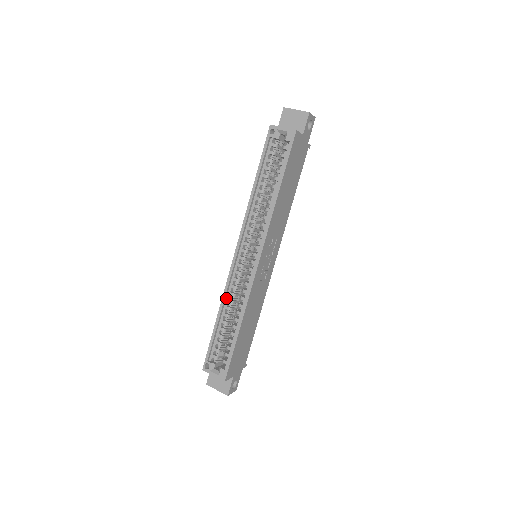
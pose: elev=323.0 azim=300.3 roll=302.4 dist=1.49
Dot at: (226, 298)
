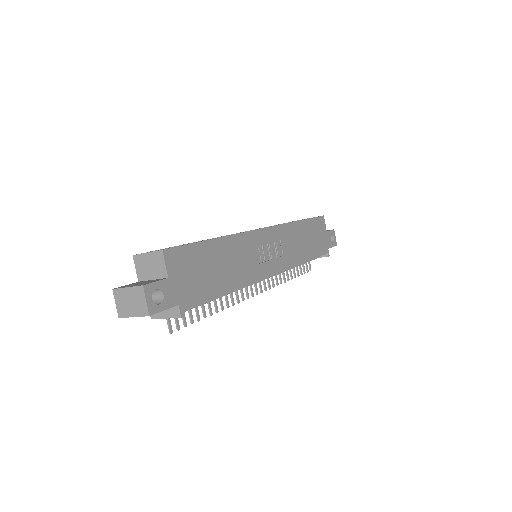
Dot at: occluded
